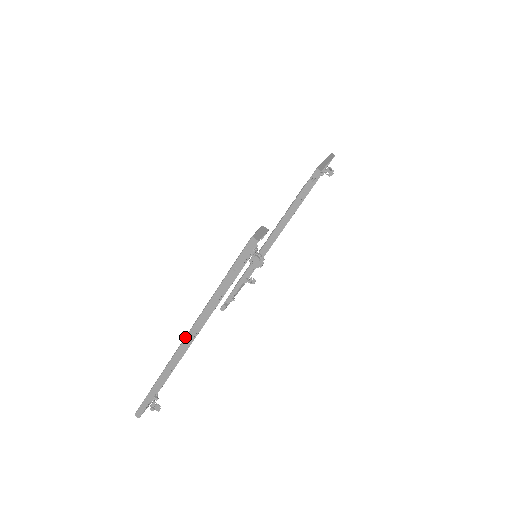
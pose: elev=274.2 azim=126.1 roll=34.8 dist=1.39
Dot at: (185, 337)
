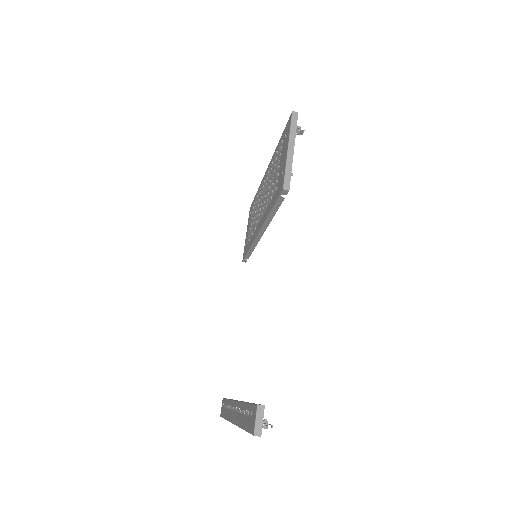
Dot at: occluded
